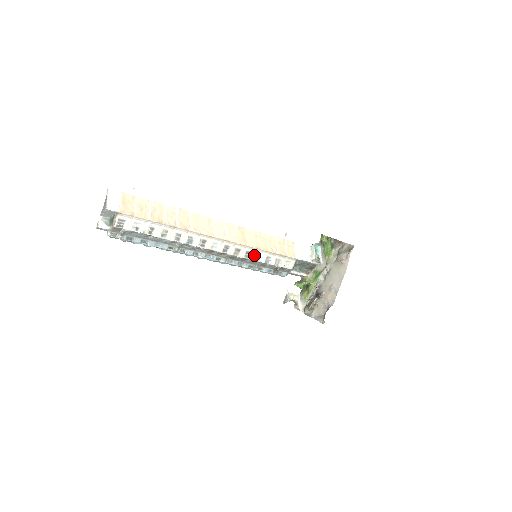
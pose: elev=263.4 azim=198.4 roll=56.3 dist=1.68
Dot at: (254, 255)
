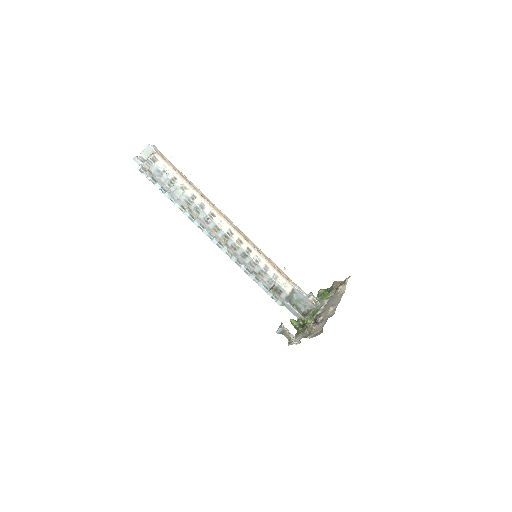
Dot at: (254, 256)
